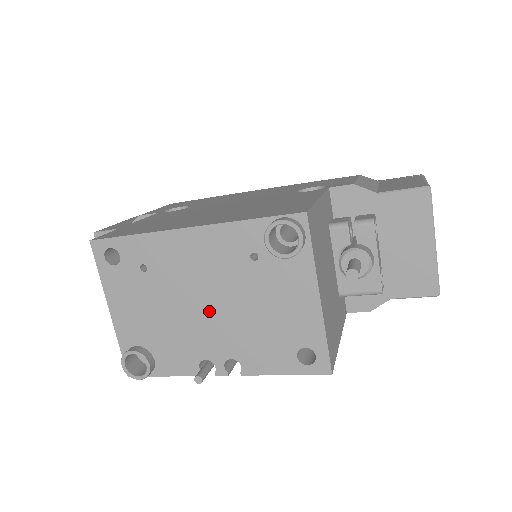
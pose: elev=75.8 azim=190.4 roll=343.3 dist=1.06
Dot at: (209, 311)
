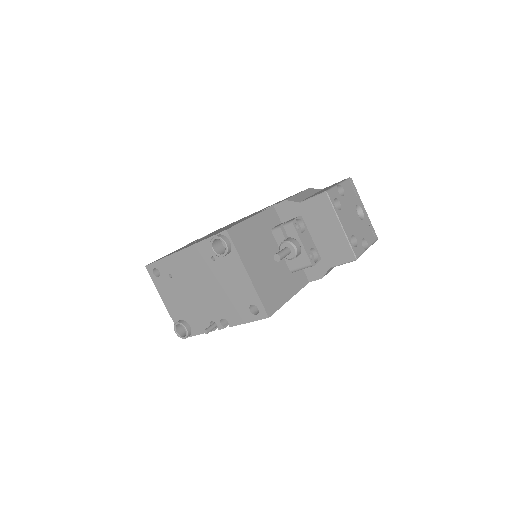
Dot at: (204, 293)
